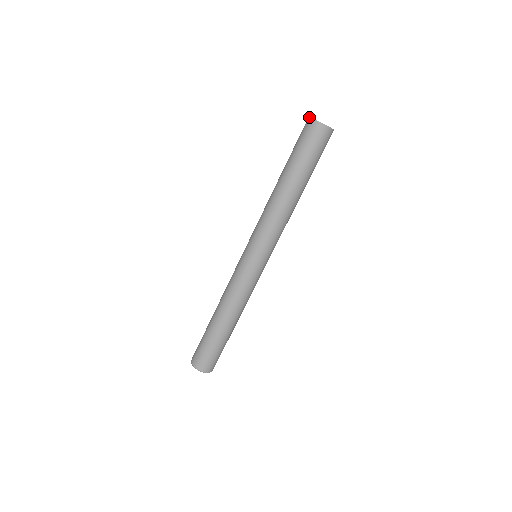
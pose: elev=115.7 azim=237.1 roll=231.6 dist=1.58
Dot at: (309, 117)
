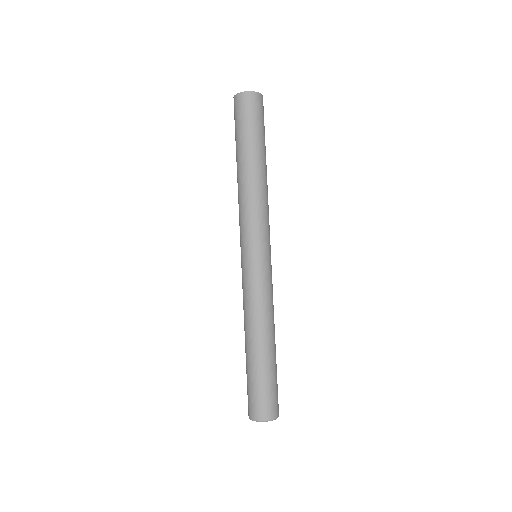
Dot at: (236, 94)
